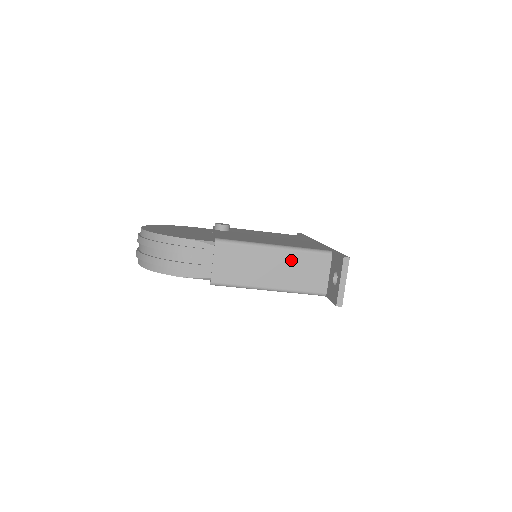
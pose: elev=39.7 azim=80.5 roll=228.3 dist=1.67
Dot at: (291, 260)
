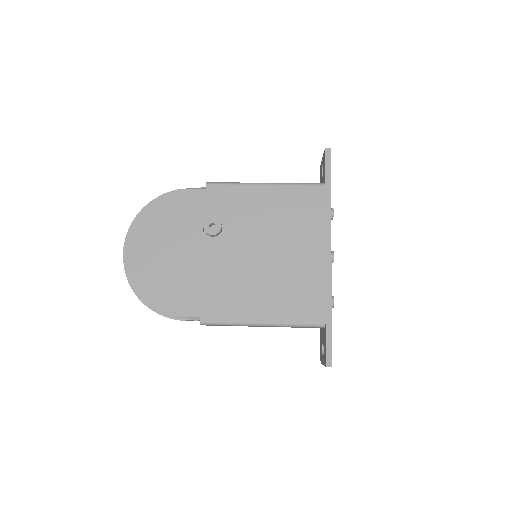
Dot at: occluded
